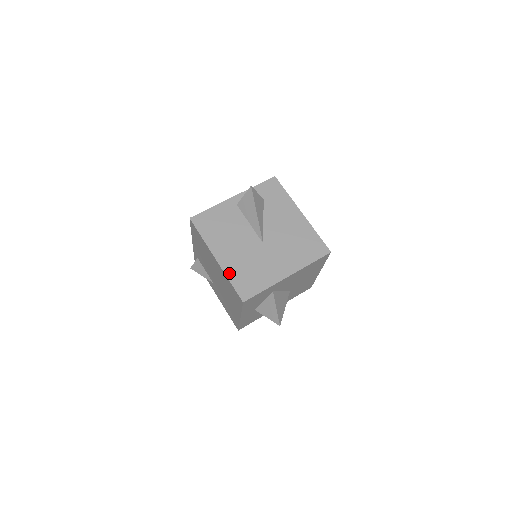
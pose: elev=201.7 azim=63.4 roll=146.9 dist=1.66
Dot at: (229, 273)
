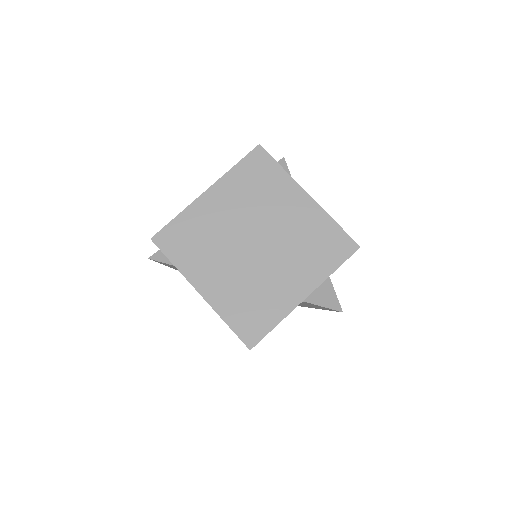
Dot at: occluded
